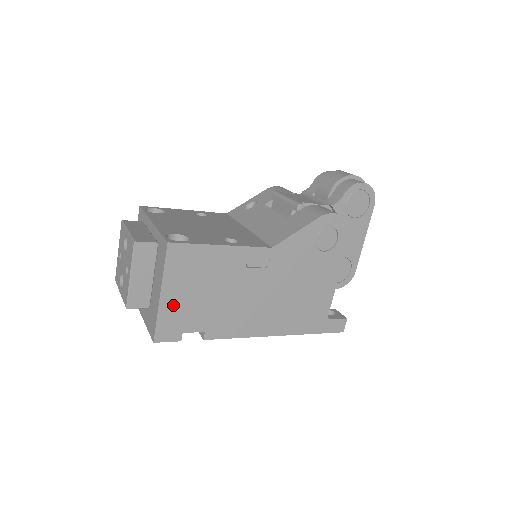
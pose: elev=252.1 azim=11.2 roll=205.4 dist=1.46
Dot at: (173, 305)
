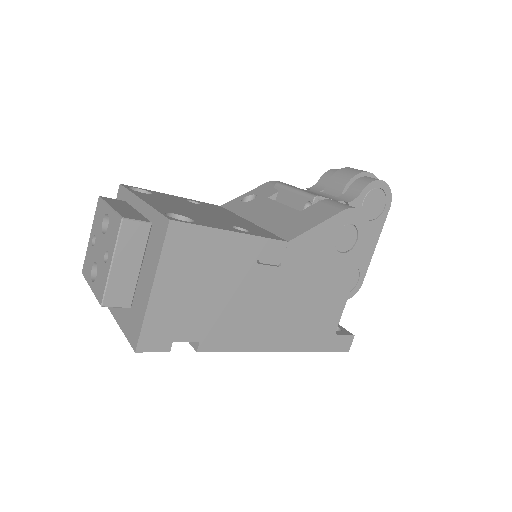
Dot at: (166, 304)
